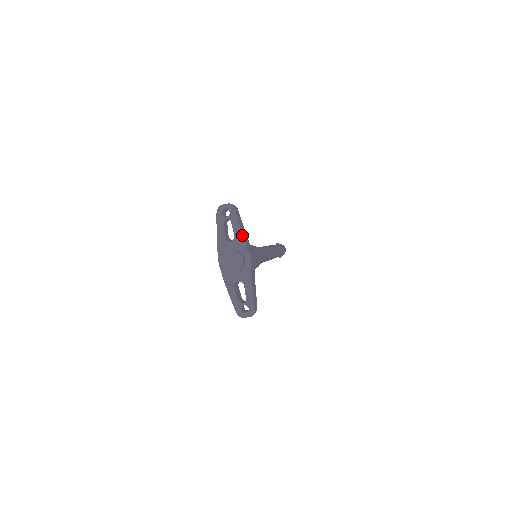
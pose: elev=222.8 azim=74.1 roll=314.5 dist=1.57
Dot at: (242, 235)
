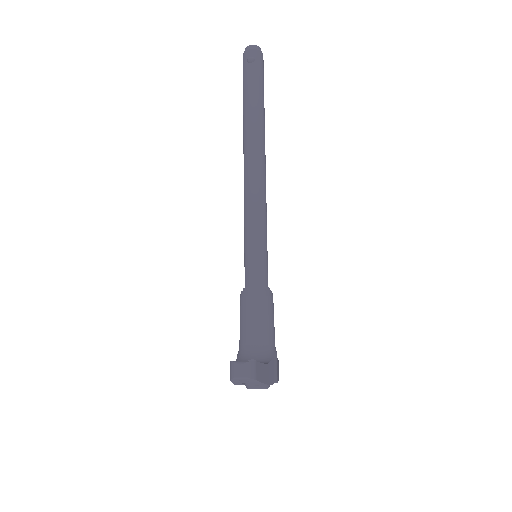
Dot at: occluded
